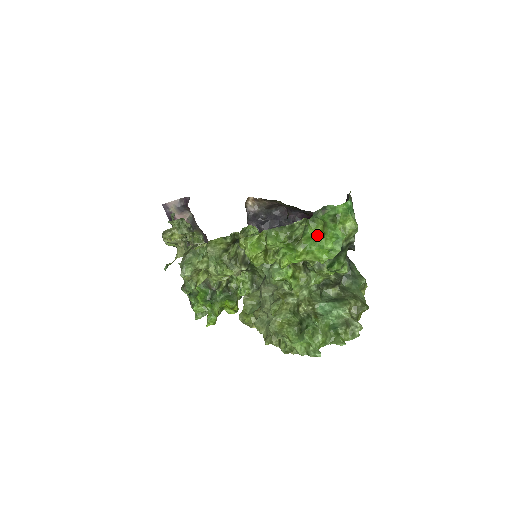
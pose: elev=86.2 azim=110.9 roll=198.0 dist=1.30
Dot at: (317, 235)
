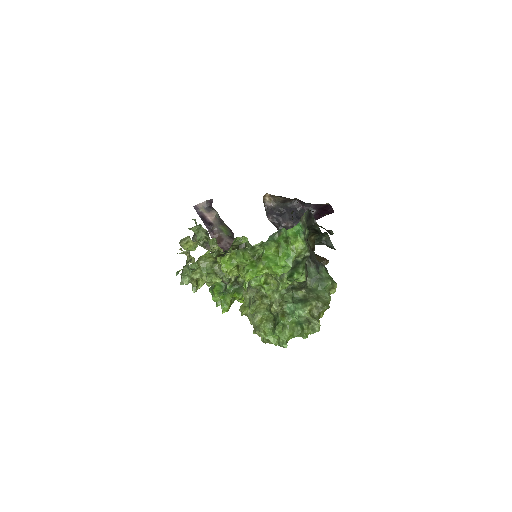
Dot at: (272, 255)
